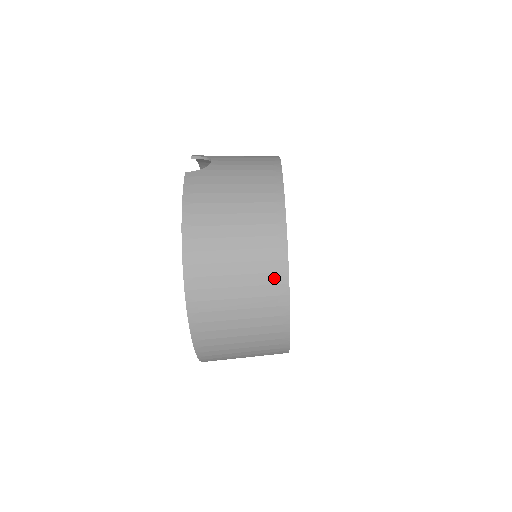
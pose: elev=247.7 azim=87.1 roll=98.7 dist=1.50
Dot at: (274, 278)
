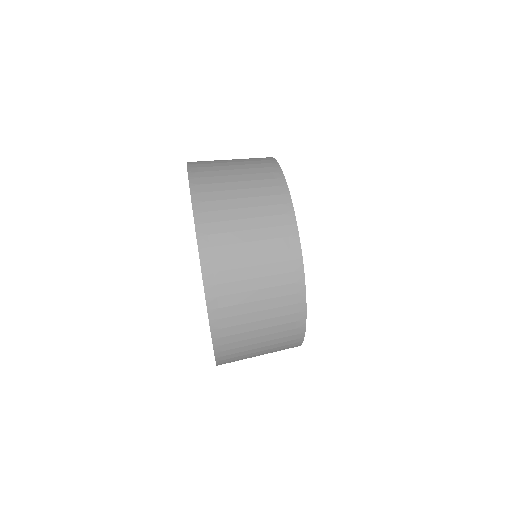
Dot at: (282, 220)
